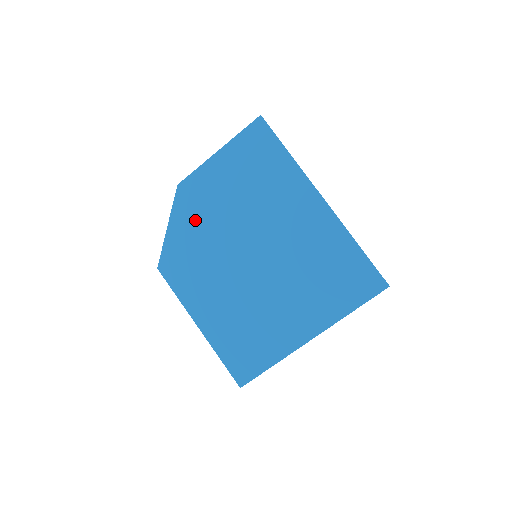
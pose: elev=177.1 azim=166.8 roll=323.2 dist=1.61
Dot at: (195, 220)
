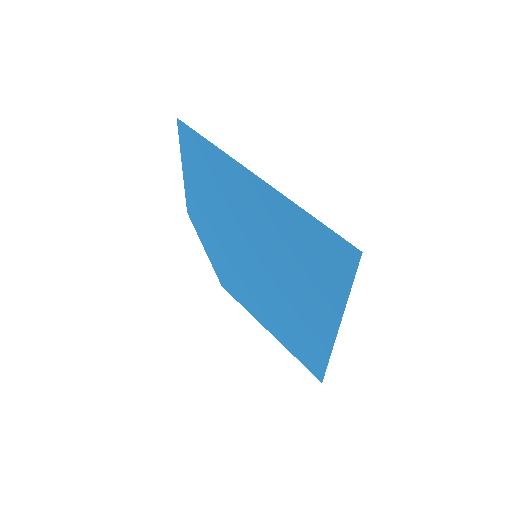
Dot at: (211, 238)
